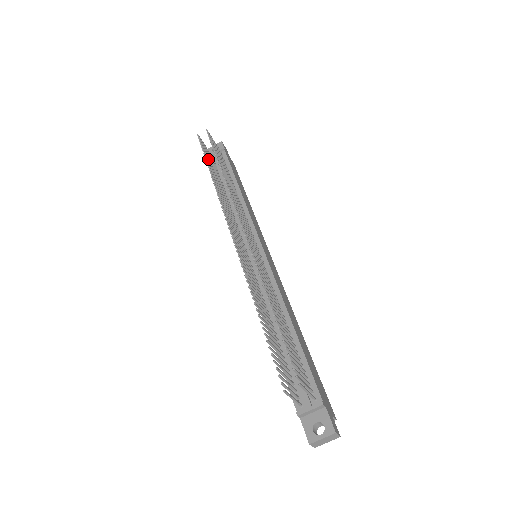
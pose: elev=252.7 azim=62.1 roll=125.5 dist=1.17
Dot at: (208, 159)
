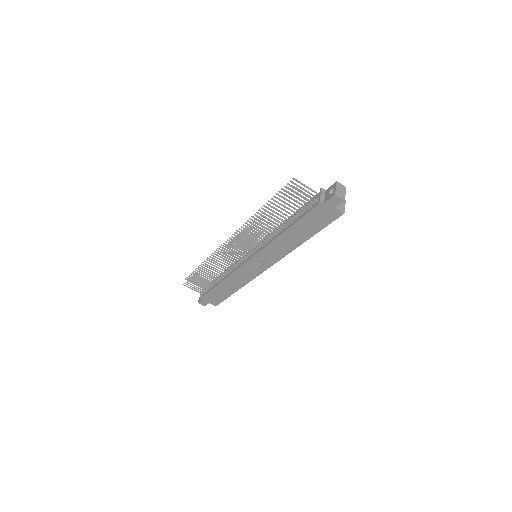
Dot at: (197, 279)
